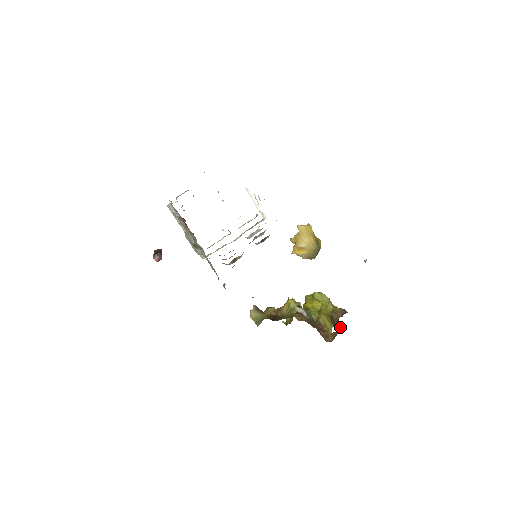
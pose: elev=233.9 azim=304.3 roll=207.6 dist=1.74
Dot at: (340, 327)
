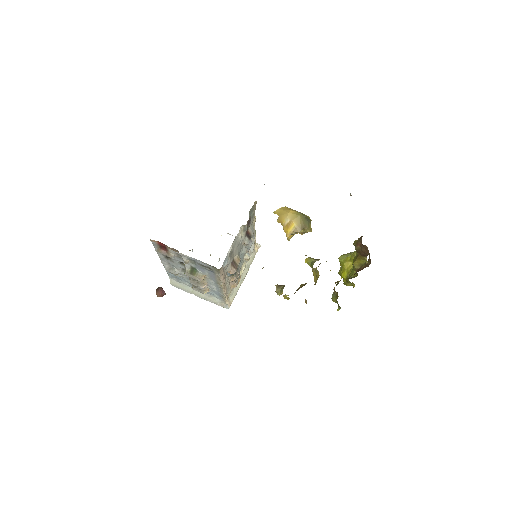
Dot at: (366, 246)
